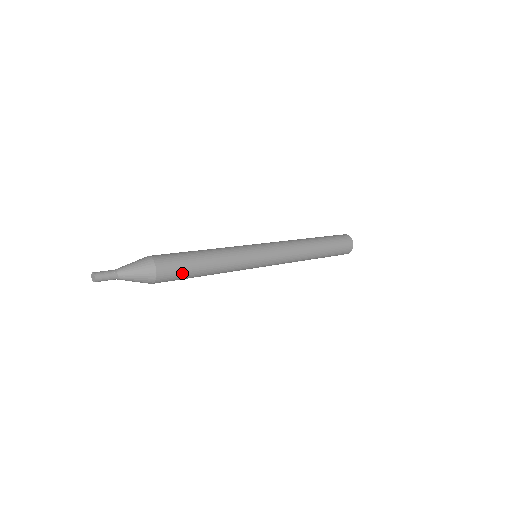
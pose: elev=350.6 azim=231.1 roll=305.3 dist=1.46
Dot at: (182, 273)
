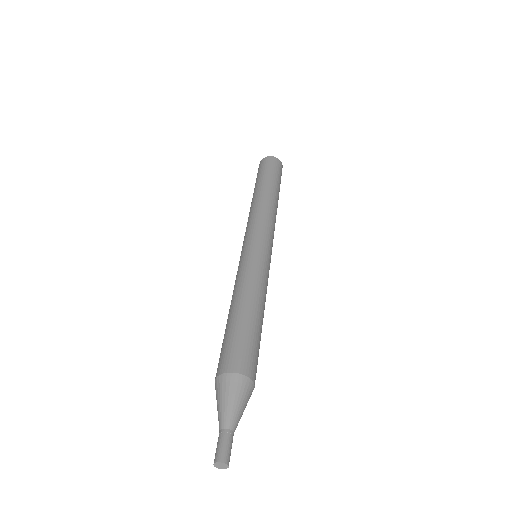
Dot at: (258, 354)
